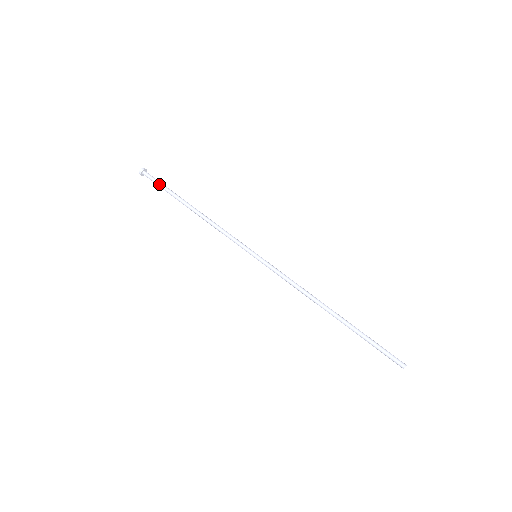
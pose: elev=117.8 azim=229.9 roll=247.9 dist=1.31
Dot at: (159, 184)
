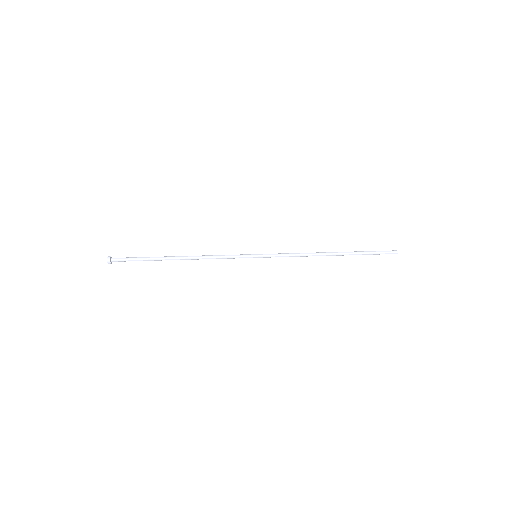
Dot at: (134, 258)
